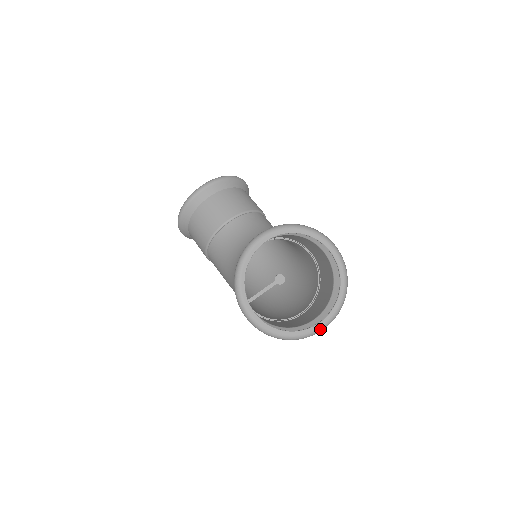
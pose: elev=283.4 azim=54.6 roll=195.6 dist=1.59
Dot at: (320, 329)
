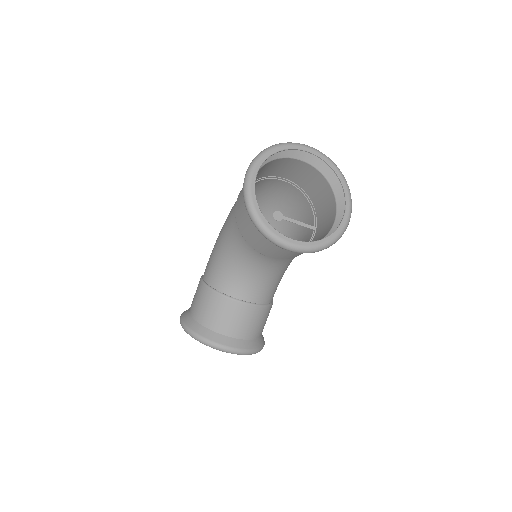
Dot at: occluded
